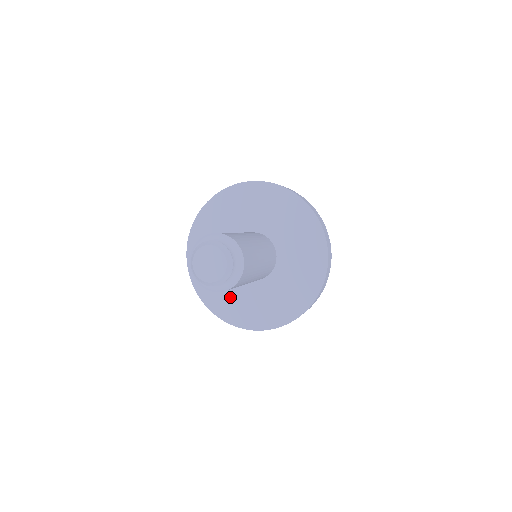
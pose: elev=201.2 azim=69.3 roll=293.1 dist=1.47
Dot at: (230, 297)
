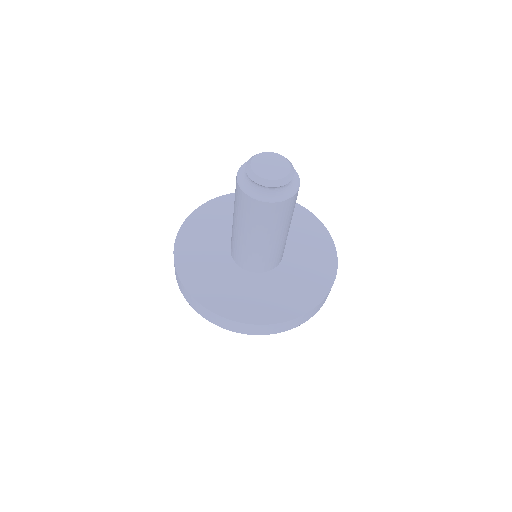
Dot at: (220, 283)
